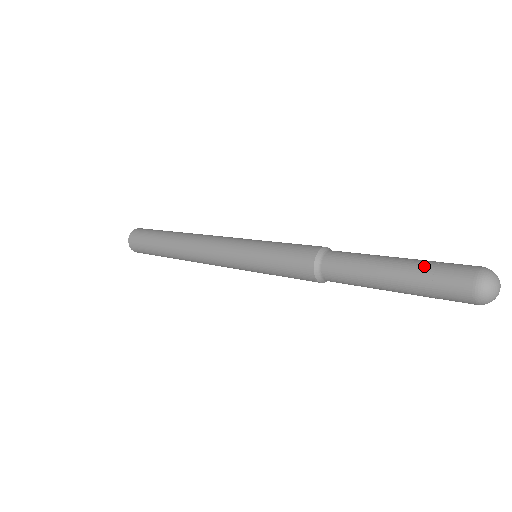
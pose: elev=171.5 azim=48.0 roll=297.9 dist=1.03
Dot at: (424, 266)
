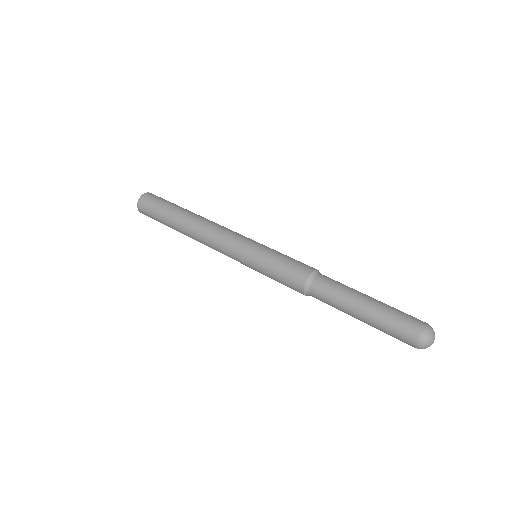
Dot at: (381, 326)
